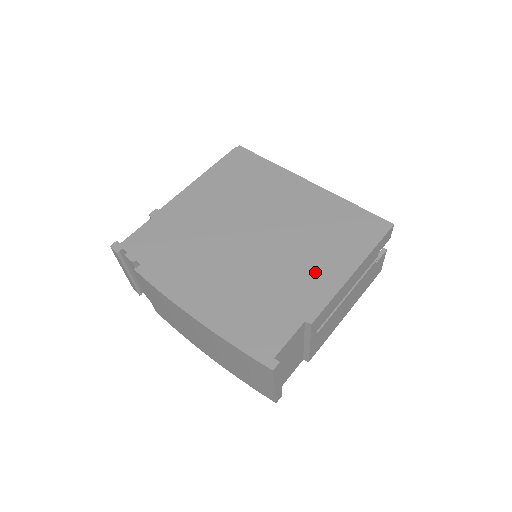
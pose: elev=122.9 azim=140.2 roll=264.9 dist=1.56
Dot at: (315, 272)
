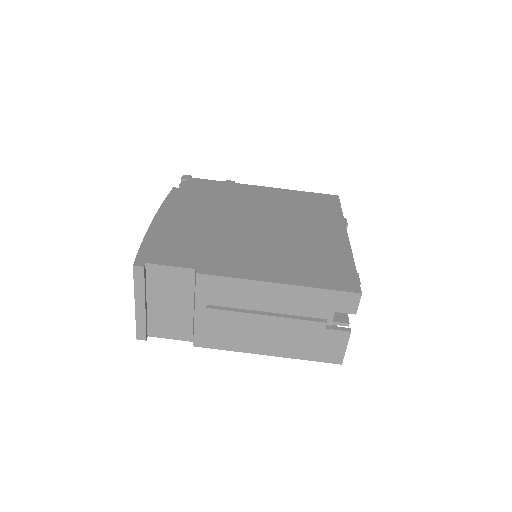
Dot at: (253, 261)
